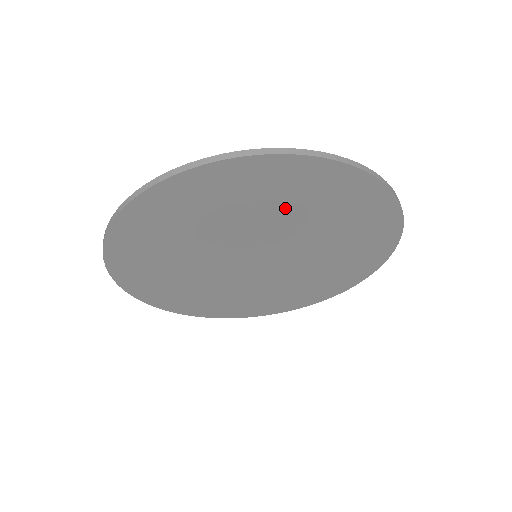
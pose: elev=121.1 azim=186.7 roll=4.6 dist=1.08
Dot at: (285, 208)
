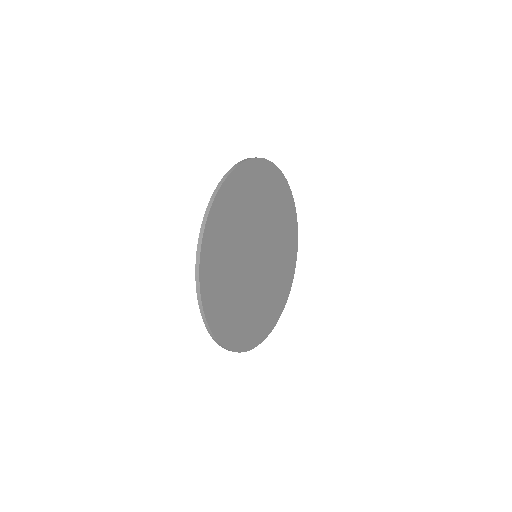
Dot at: (250, 205)
